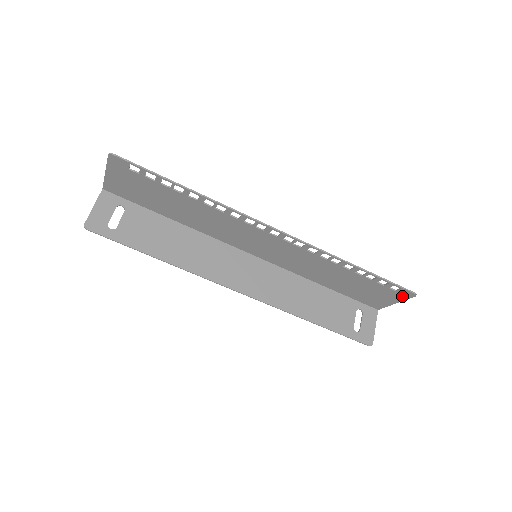
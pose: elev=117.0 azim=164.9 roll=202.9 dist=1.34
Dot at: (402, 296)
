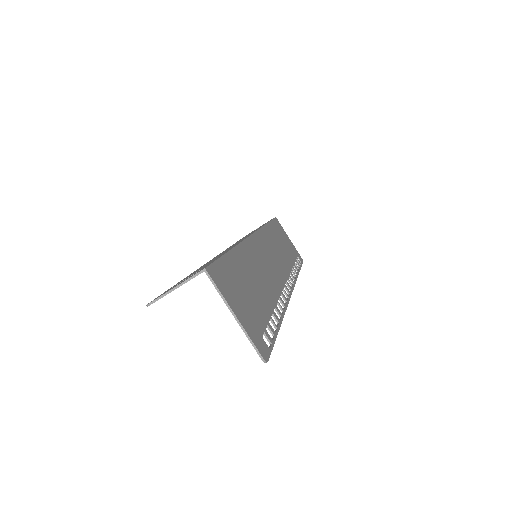
Dot at: (296, 252)
